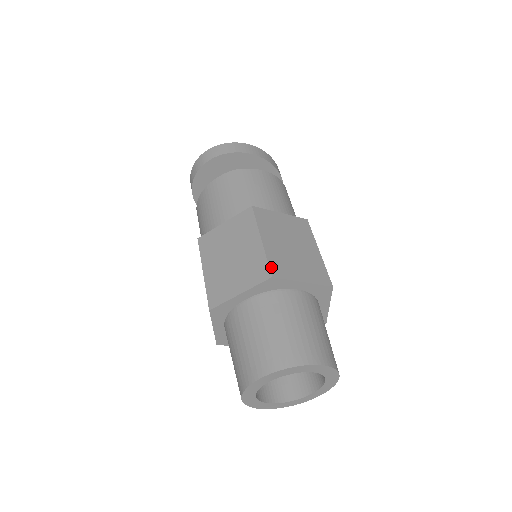
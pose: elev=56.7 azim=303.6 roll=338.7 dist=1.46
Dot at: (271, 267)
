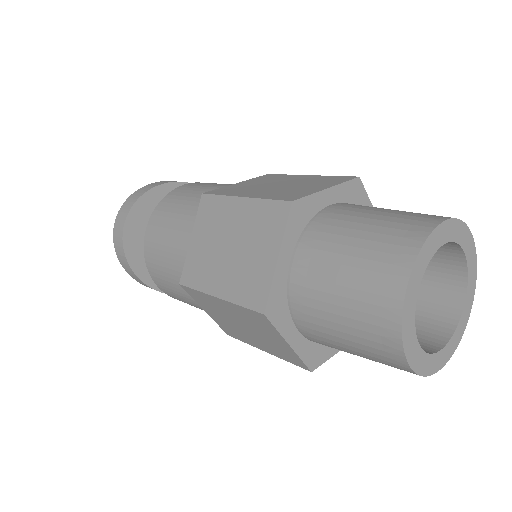
Dot at: (280, 199)
